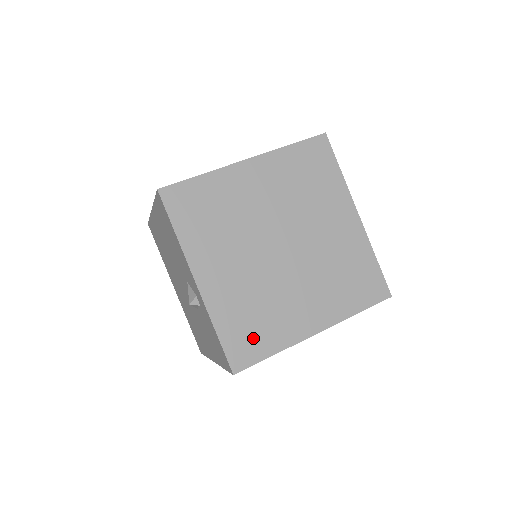
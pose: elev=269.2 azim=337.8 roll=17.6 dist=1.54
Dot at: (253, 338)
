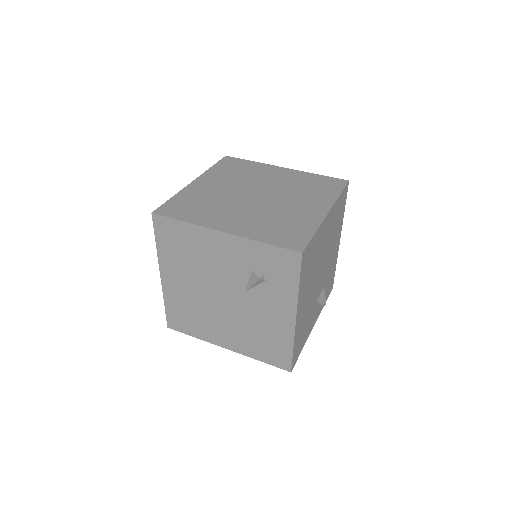
Dot at: (185, 210)
